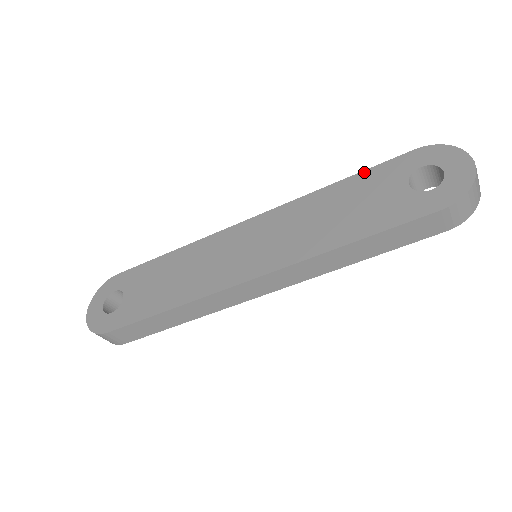
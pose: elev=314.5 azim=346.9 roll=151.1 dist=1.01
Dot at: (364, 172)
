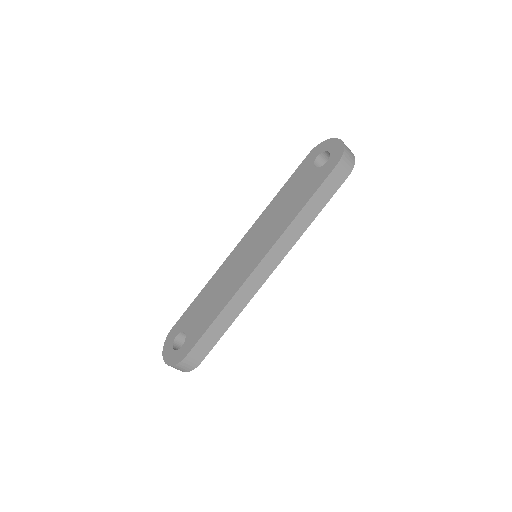
Dot at: (290, 178)
